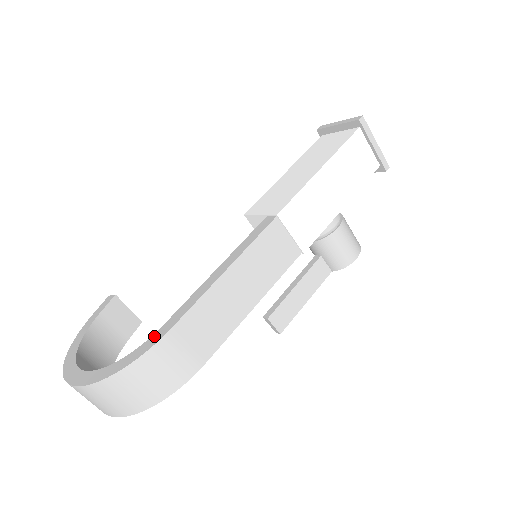
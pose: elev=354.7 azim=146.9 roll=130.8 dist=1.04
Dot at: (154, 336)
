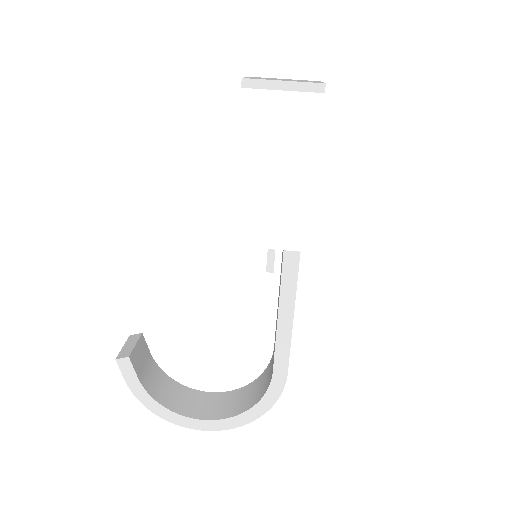
Dot at: (274, 383)
